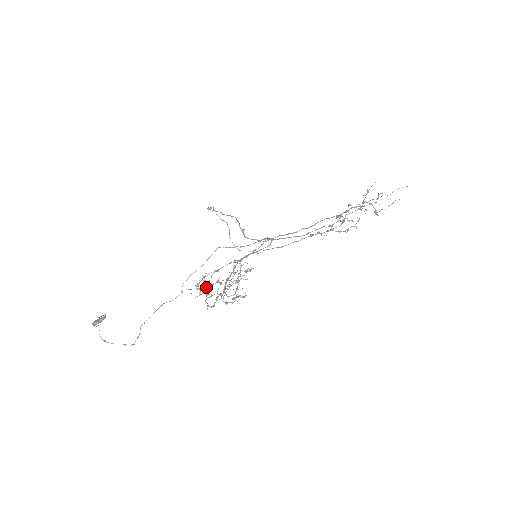
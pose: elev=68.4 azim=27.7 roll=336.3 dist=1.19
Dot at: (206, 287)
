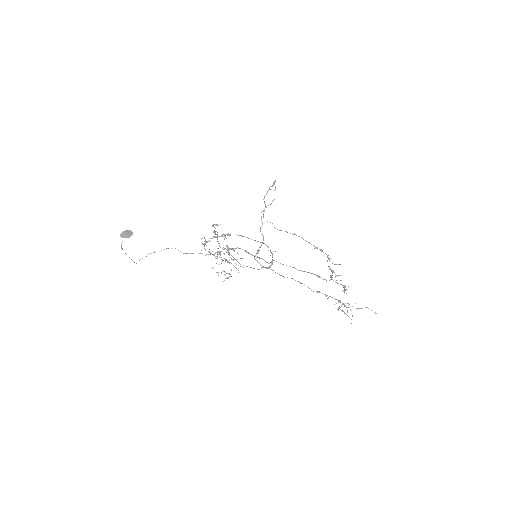
Dot at: occluded
